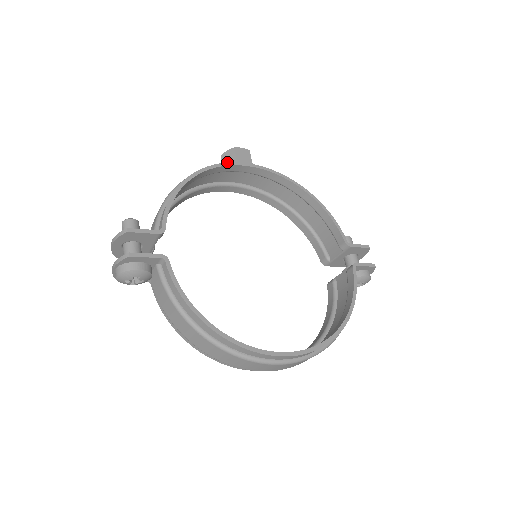
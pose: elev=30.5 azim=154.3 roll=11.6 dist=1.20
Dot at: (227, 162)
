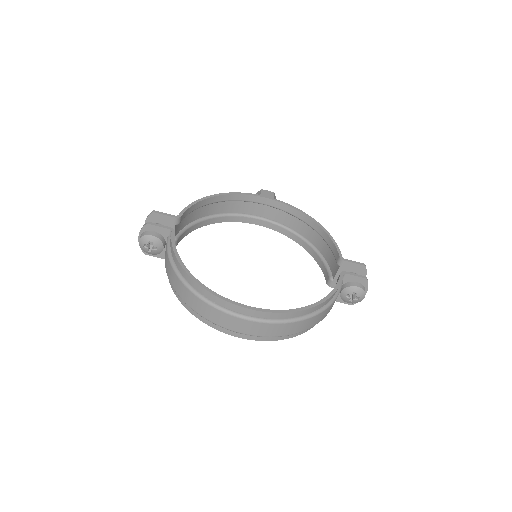
Dot at: (249, 193)
